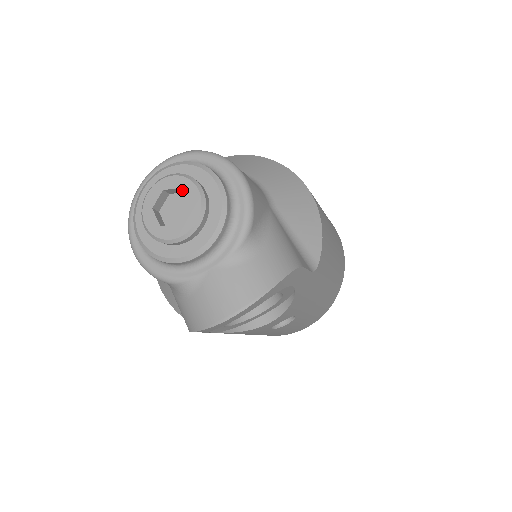
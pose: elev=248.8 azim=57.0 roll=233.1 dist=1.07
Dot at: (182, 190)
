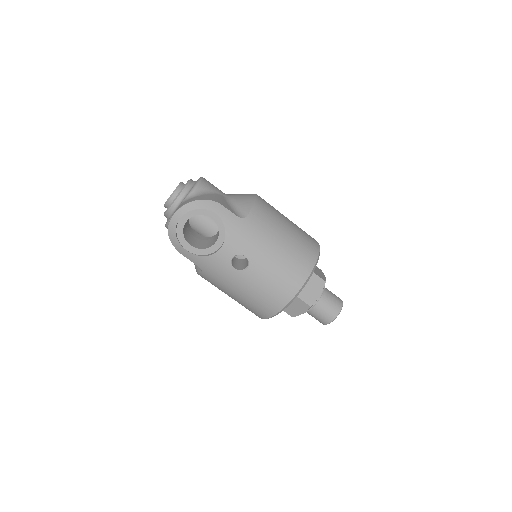
Dot at: occluded
